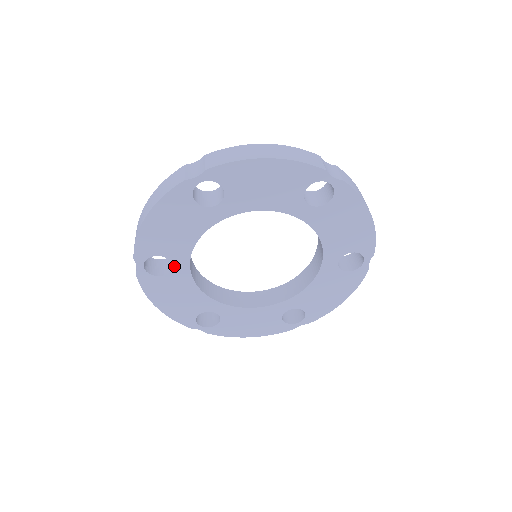
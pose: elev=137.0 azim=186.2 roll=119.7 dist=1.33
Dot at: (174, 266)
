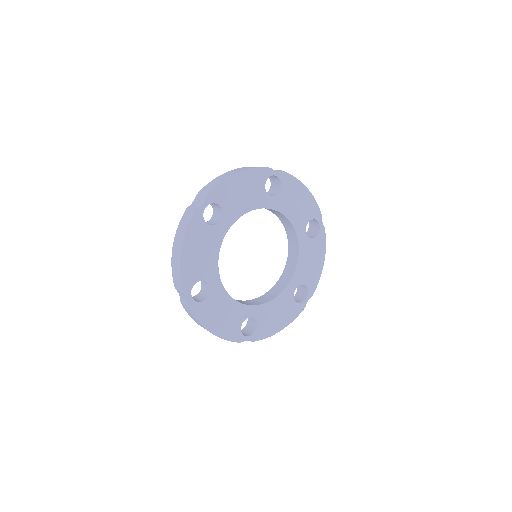
Dot at: (221, 222)
